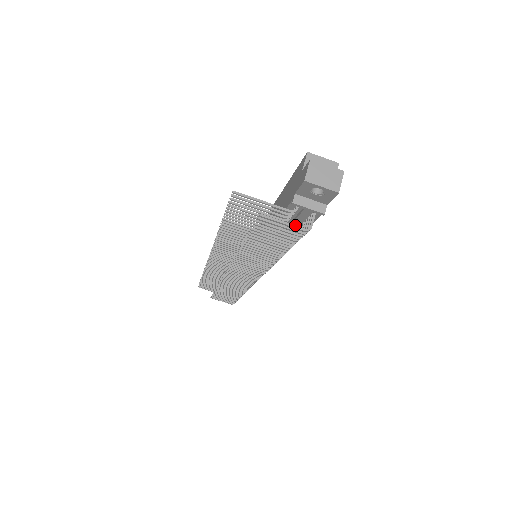
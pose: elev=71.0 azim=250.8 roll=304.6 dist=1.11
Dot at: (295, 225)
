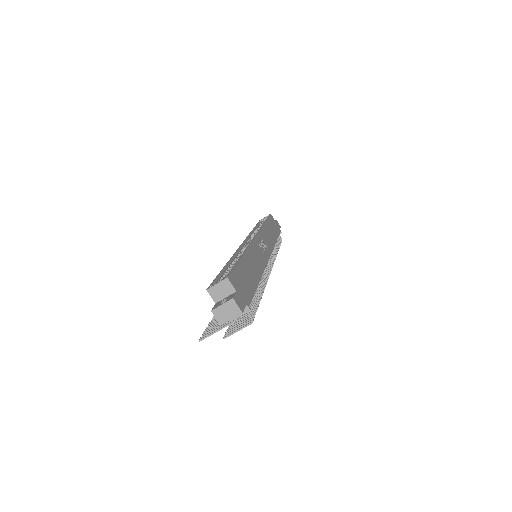
Dot at: occluded
